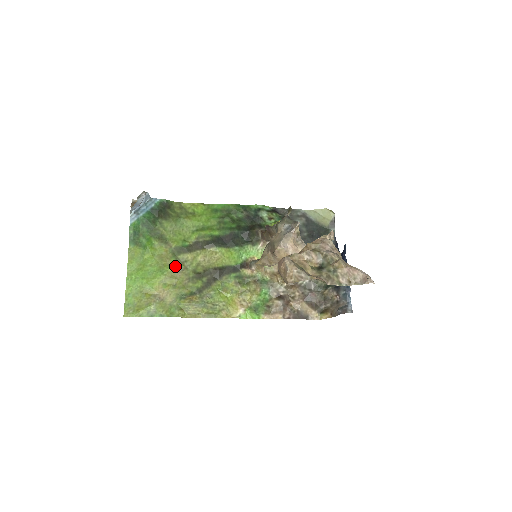
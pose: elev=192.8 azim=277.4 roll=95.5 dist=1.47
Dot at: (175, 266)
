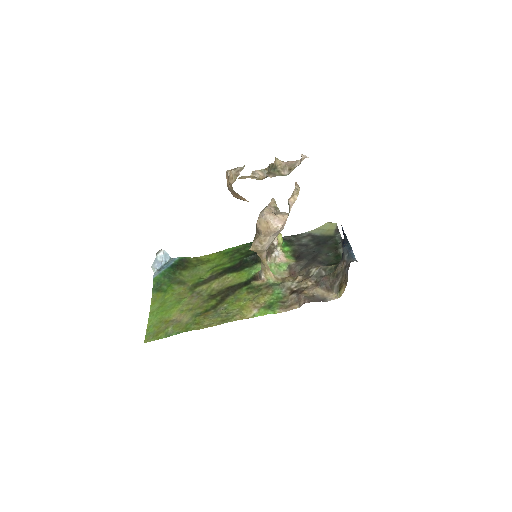
Dot at: (192, 296)
